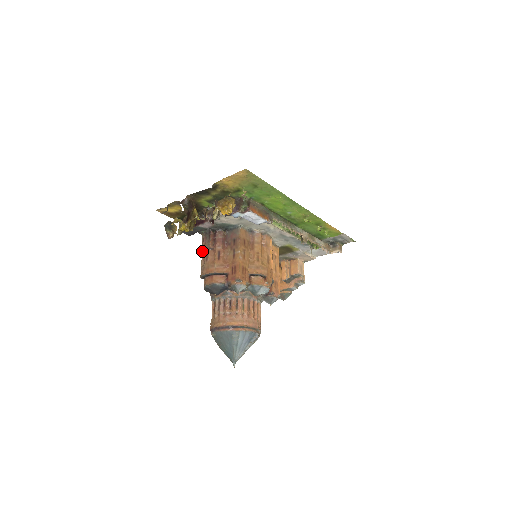
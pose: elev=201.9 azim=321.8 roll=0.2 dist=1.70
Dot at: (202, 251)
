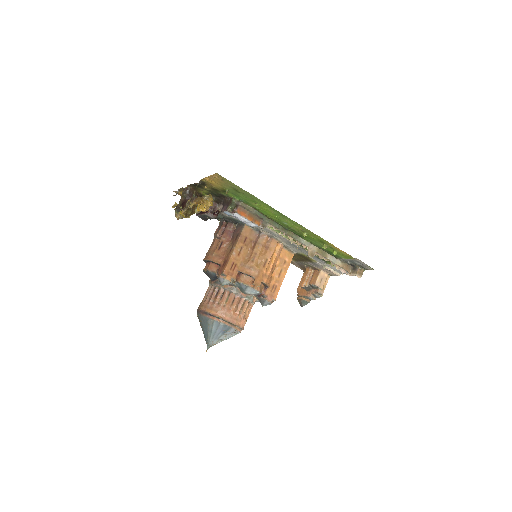
Dot at: occluded
